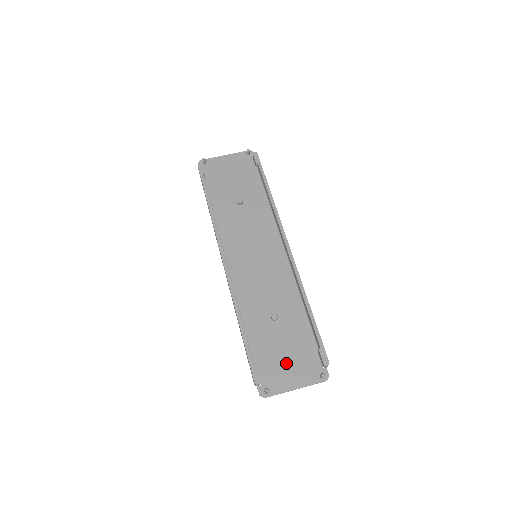
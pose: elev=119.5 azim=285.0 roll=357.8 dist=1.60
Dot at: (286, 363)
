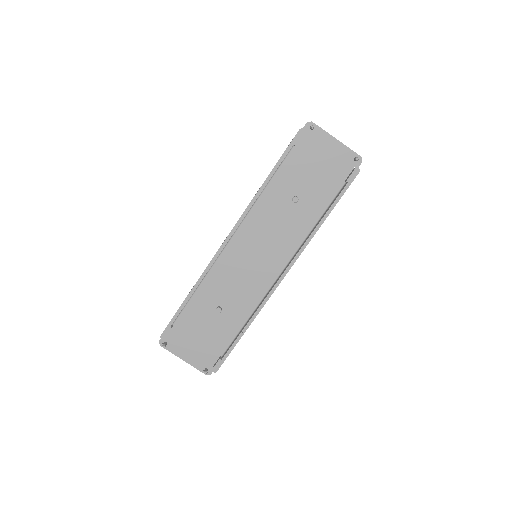
Dot at: (194, 342)
